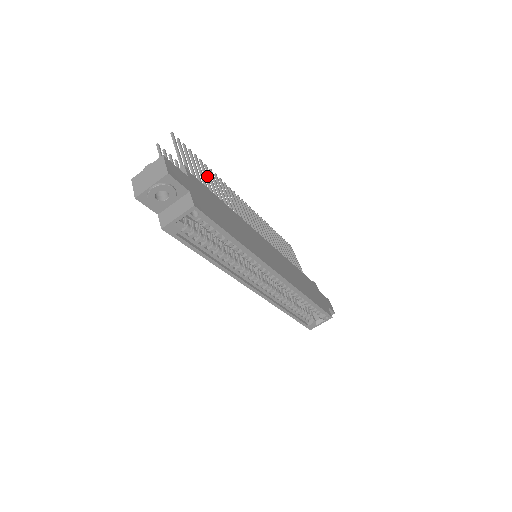
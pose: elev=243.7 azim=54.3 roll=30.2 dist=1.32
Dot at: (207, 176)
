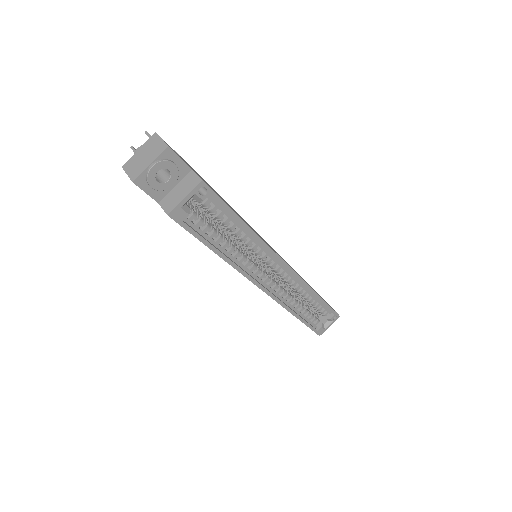
Dot at: occluded
